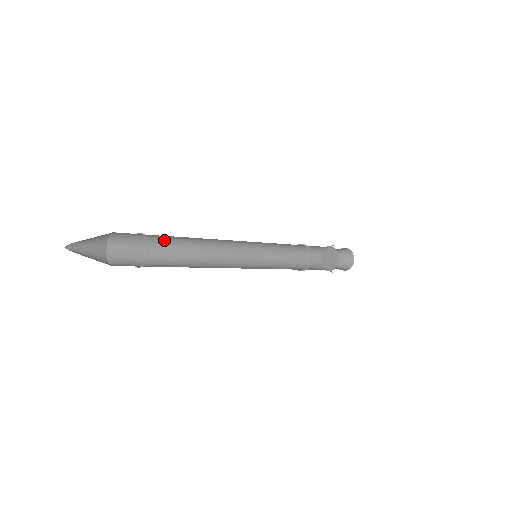
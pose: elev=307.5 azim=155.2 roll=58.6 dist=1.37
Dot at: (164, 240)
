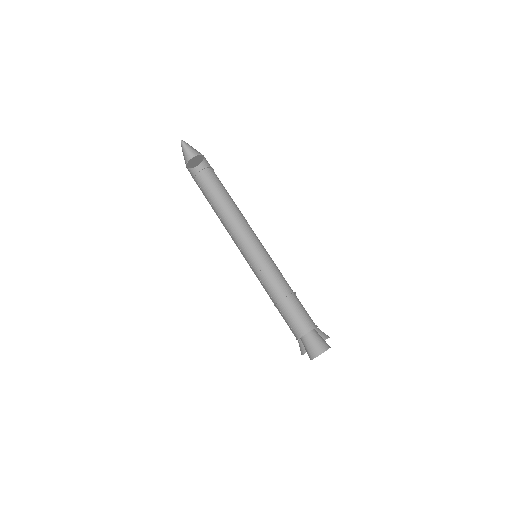
Dot at: (220, 193)
